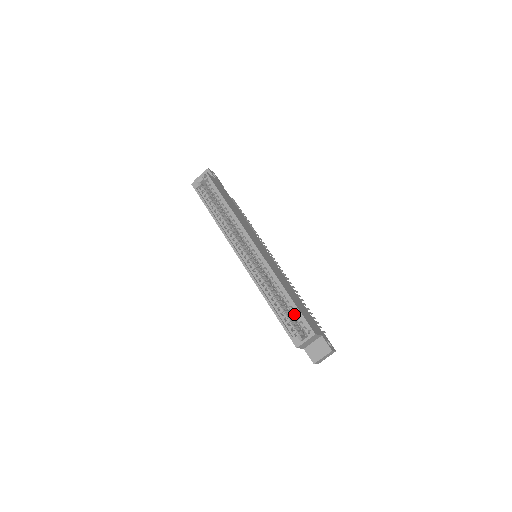
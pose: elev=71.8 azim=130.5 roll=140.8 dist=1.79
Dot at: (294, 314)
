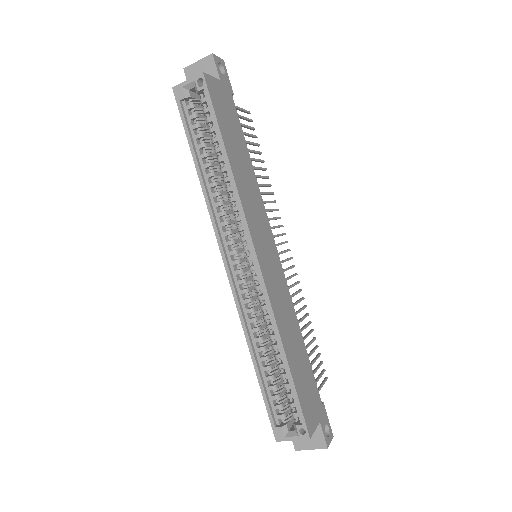
Dot at: (287, 391)
